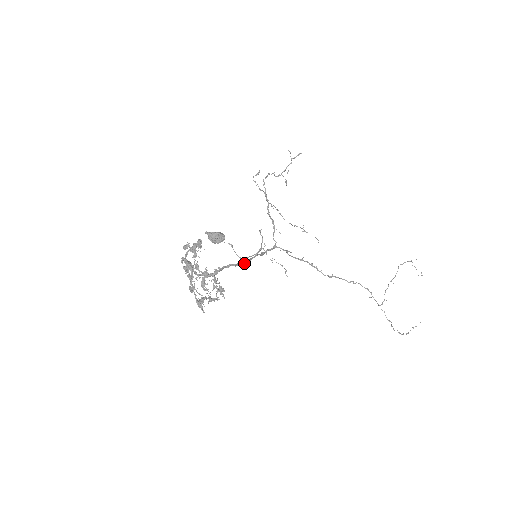
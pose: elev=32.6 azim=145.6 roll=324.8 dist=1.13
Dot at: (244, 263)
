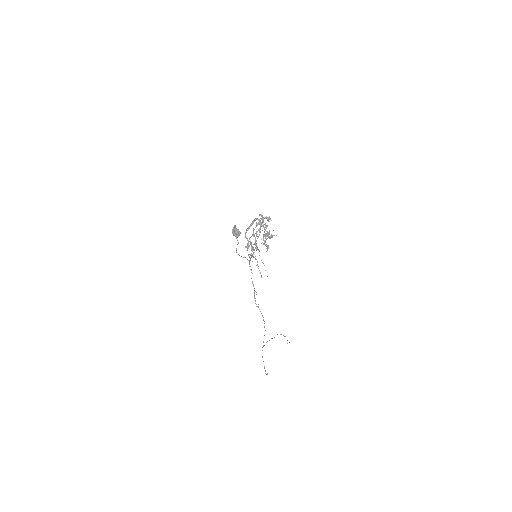
Dot at: (249, 254)
